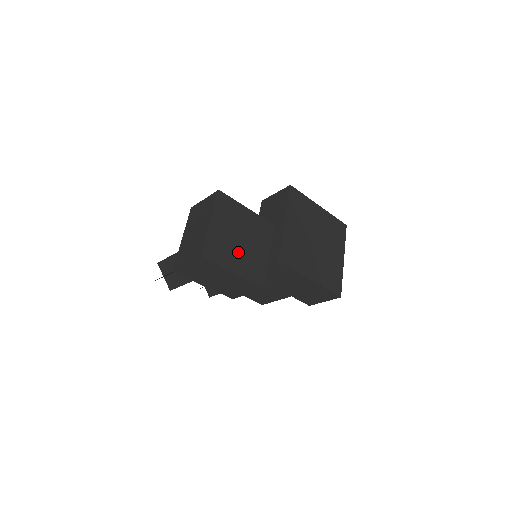
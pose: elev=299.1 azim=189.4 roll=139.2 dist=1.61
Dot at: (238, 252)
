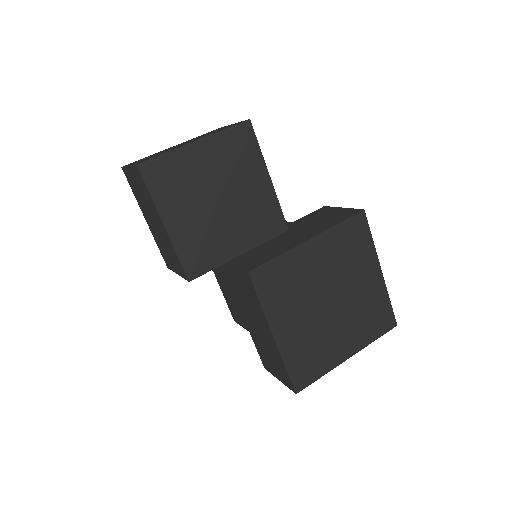
Dot at: (198, 209)
